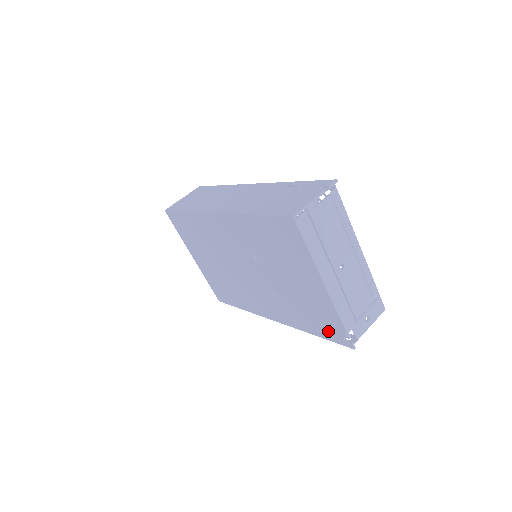
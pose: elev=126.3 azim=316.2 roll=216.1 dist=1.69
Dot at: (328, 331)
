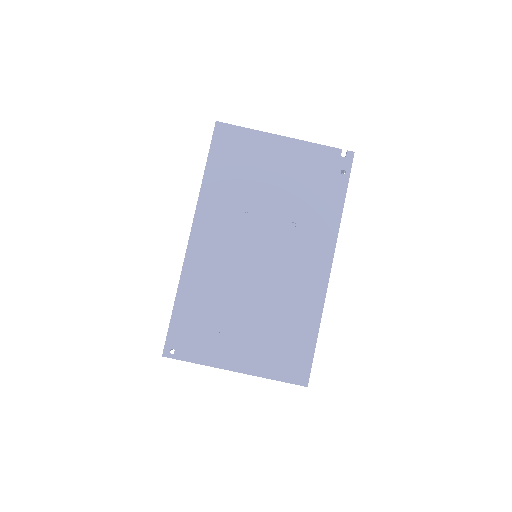
Dot at: (336, 174)
